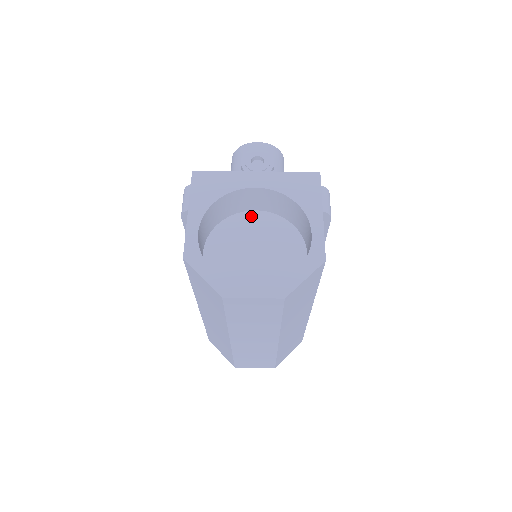
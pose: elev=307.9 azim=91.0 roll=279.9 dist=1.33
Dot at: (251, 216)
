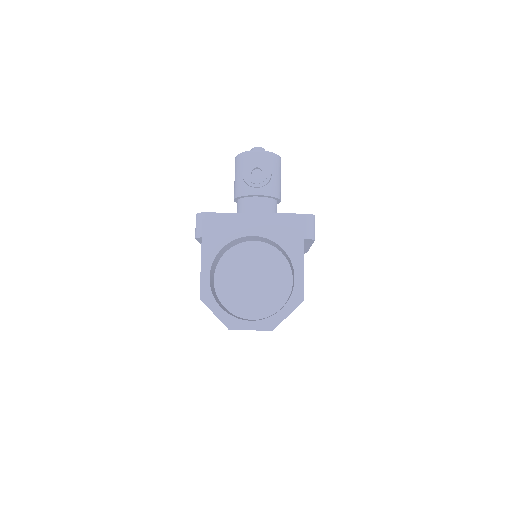
Dot at: (250, 246)
